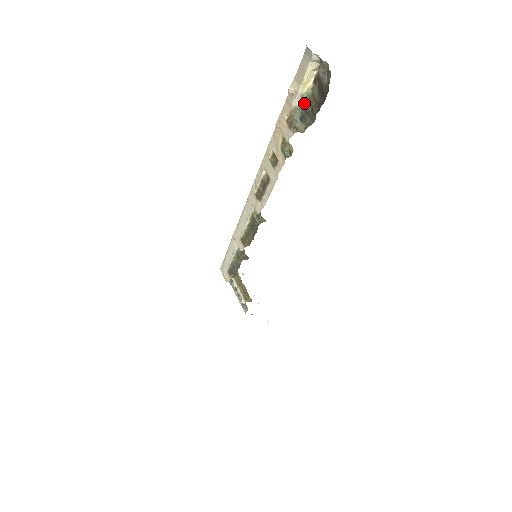
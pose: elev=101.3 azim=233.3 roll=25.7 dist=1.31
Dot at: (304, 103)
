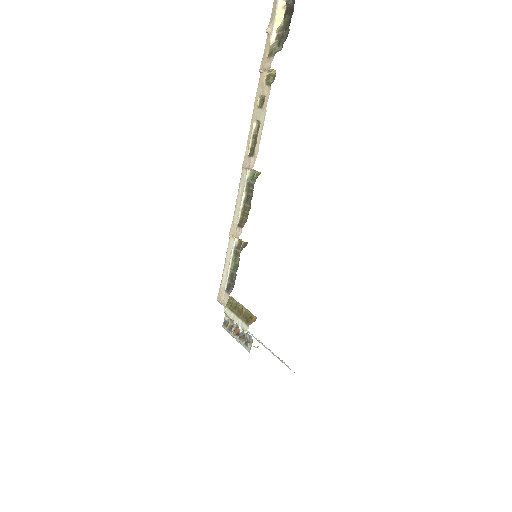
Dot at: (279, 34)
